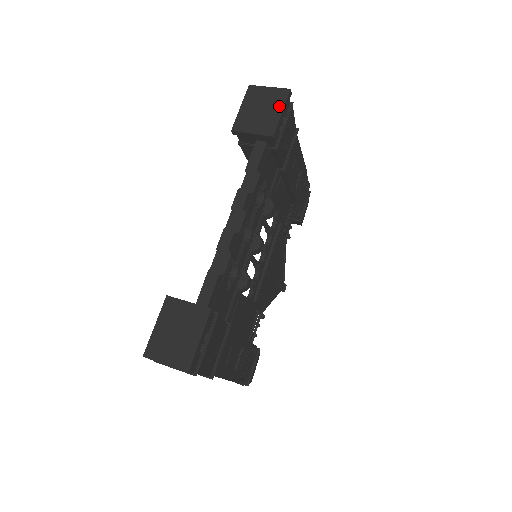
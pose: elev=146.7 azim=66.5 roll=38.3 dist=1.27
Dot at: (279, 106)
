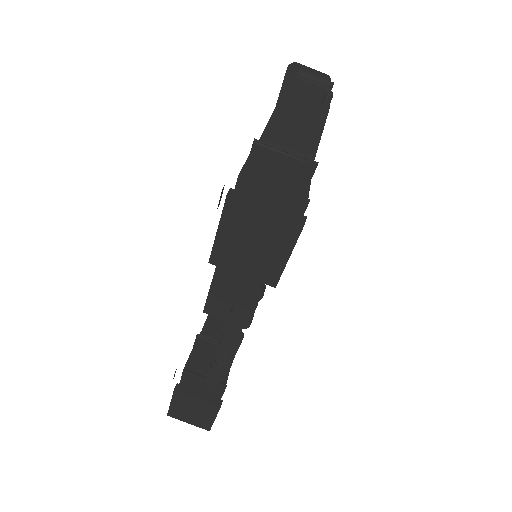
Dot at: (284, 248)
